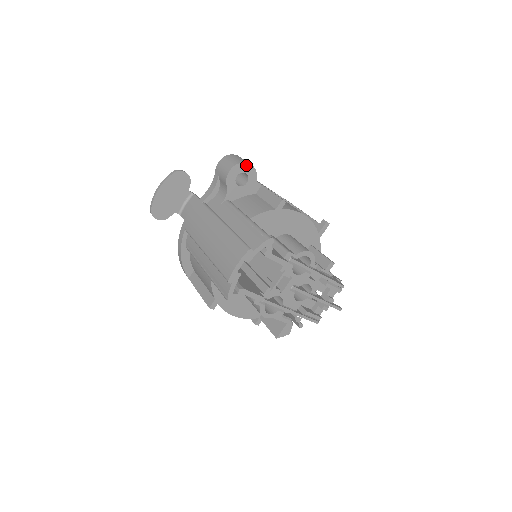
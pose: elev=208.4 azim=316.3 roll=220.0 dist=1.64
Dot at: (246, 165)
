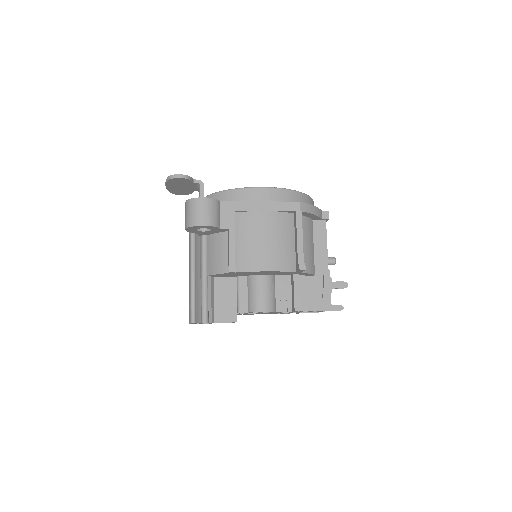
Dot at: (198, 226)
